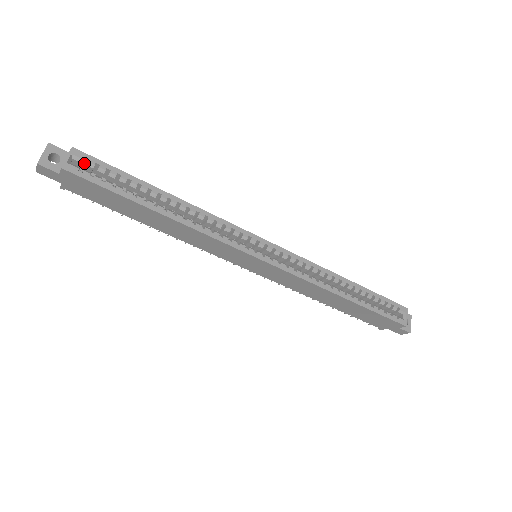
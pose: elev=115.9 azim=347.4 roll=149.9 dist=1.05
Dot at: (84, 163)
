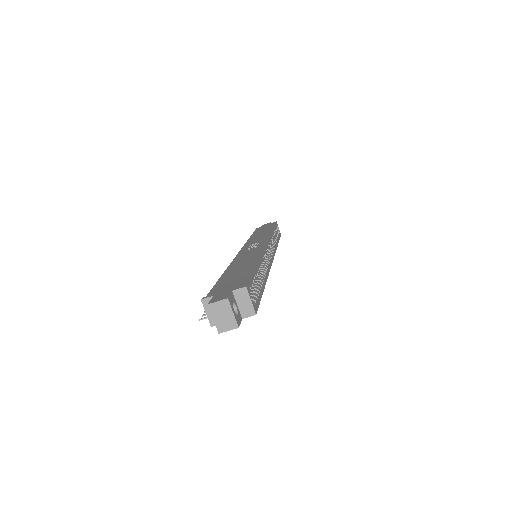
Dot at: occluded
